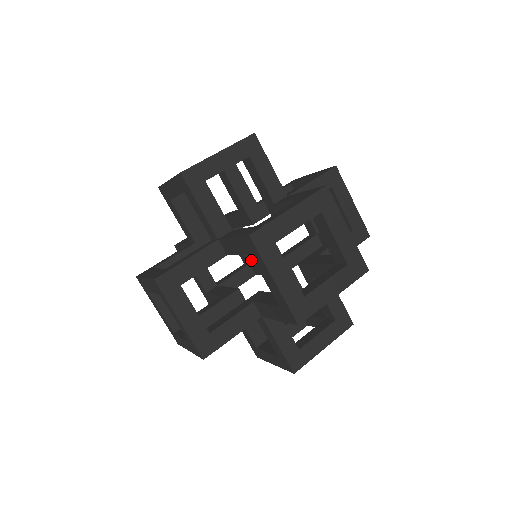
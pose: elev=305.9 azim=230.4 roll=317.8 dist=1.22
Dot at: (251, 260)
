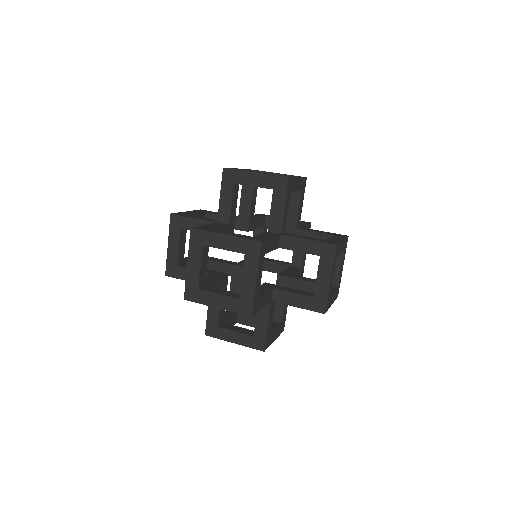
Dot at: occluded
